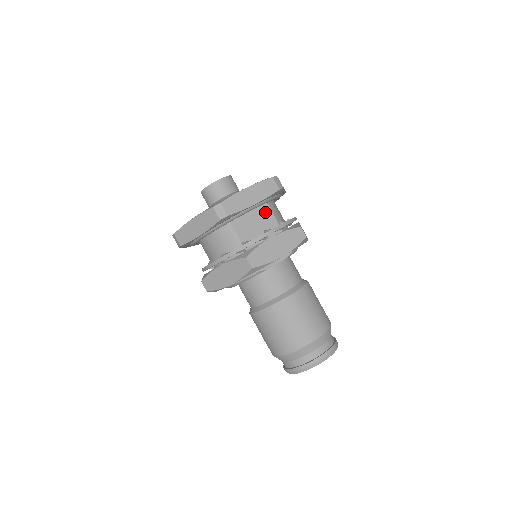
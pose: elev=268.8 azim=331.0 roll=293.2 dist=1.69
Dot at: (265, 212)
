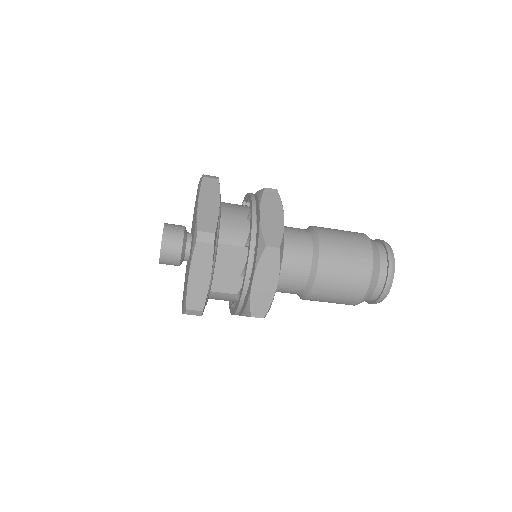
Dot at: (224, 252)
